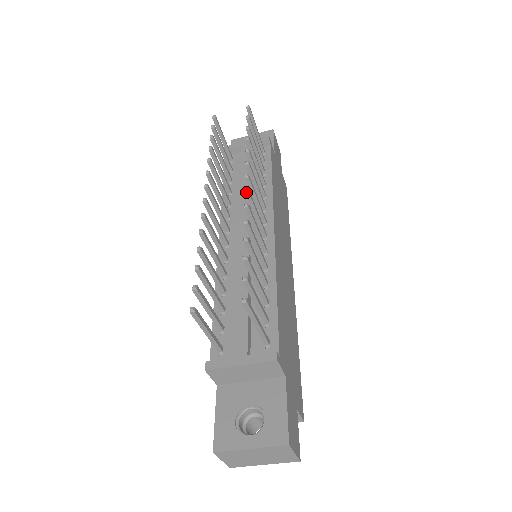
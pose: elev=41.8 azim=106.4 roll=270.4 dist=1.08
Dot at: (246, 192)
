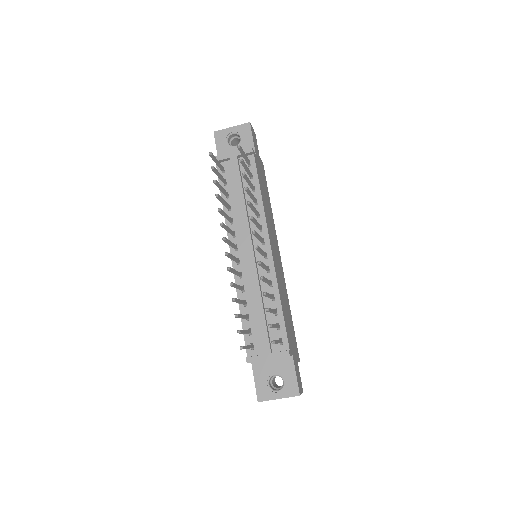
Dot at: (256, 249)
